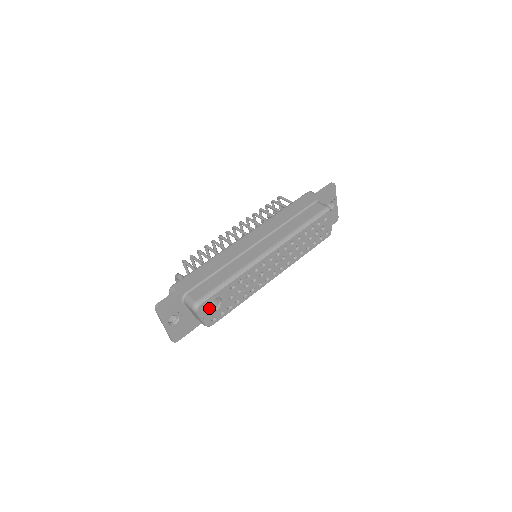
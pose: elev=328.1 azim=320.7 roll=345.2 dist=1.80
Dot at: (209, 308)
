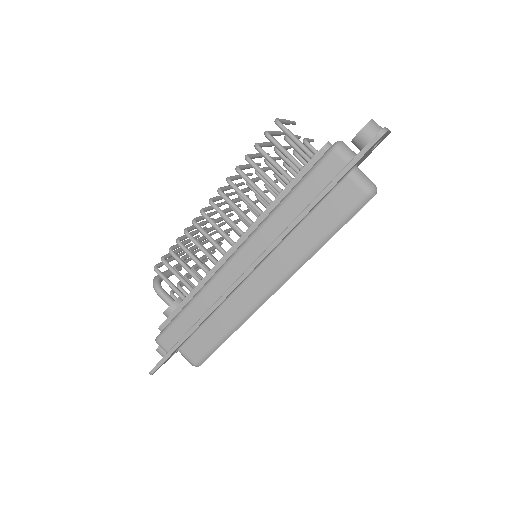
Dot at: occluded
